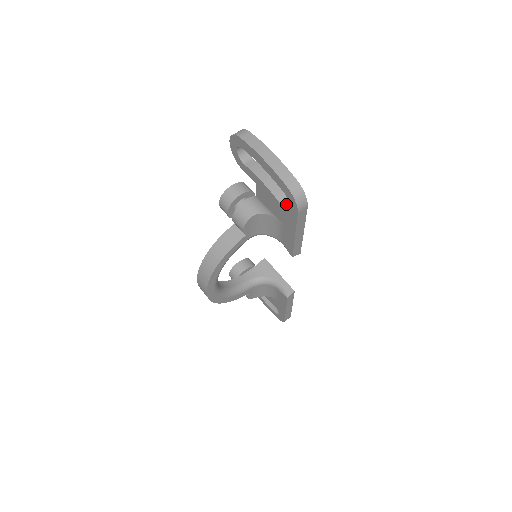
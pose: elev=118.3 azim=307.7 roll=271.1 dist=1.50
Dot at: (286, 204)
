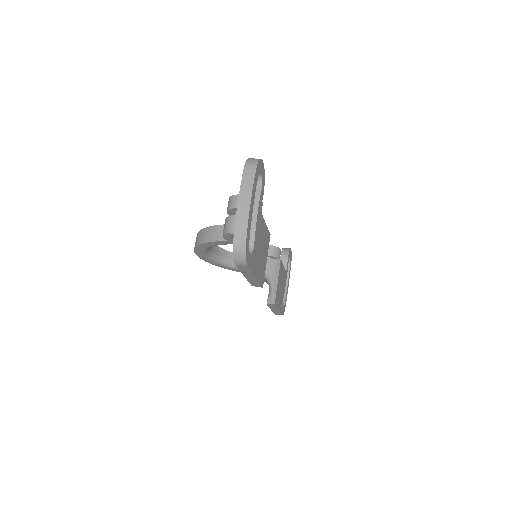
Dot at: occluded
